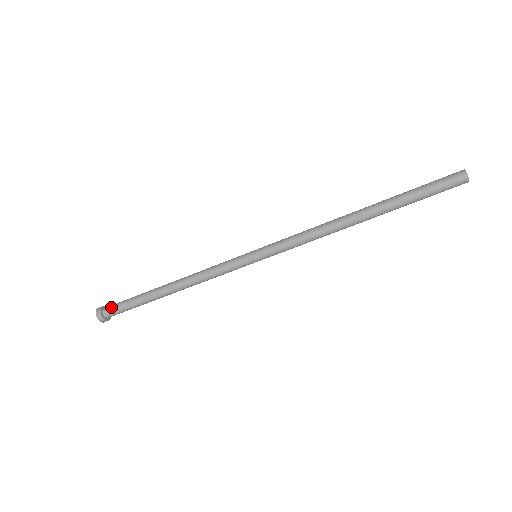
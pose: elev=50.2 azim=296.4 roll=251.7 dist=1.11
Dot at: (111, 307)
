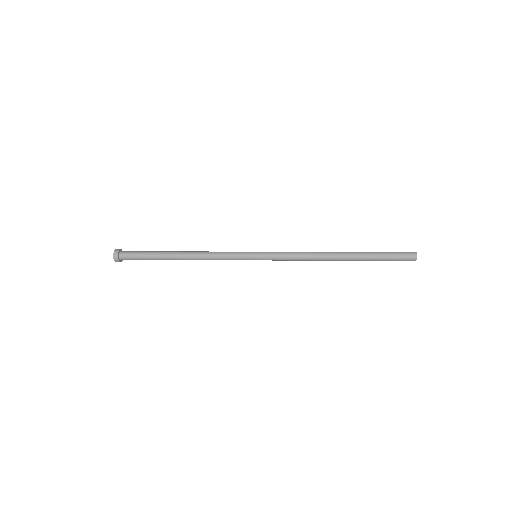
Dot at: (127, 256)
